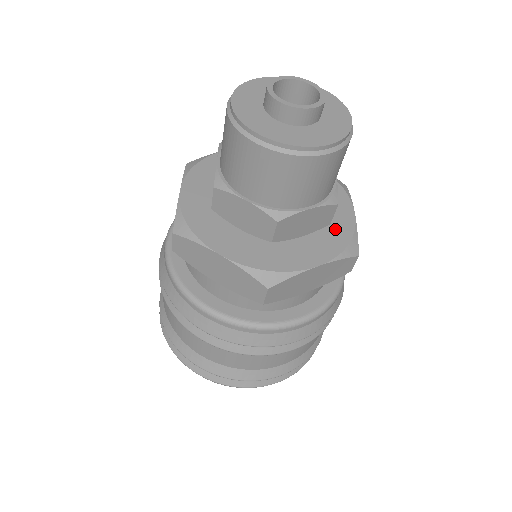
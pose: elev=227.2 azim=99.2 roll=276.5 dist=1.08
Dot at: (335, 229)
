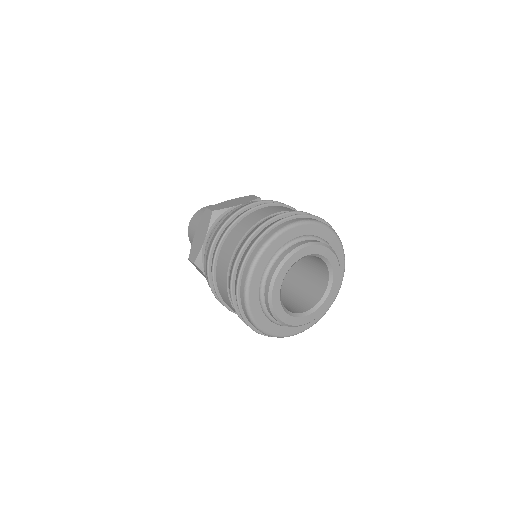
Dot at: occluded
